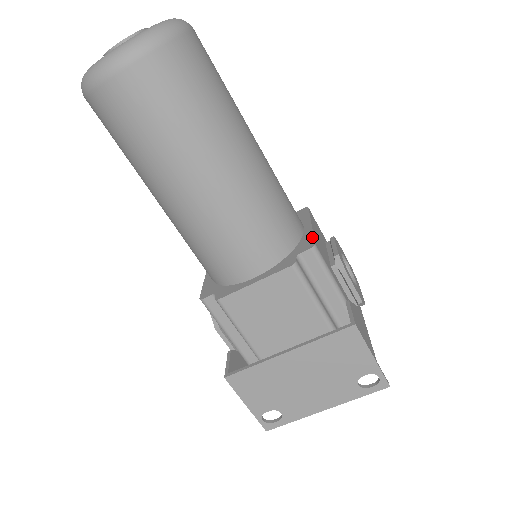
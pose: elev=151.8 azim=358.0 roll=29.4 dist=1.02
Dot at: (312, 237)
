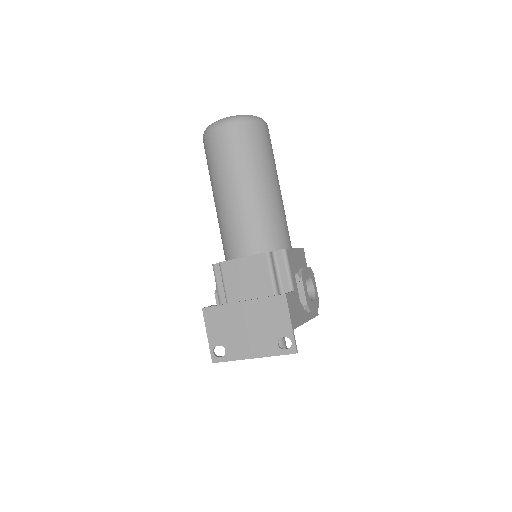
Dot at: occluded
